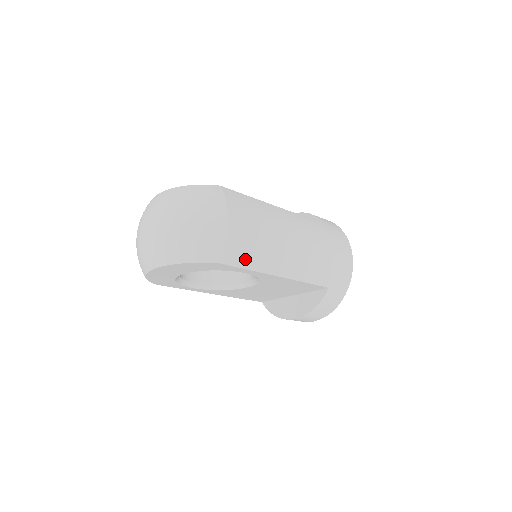
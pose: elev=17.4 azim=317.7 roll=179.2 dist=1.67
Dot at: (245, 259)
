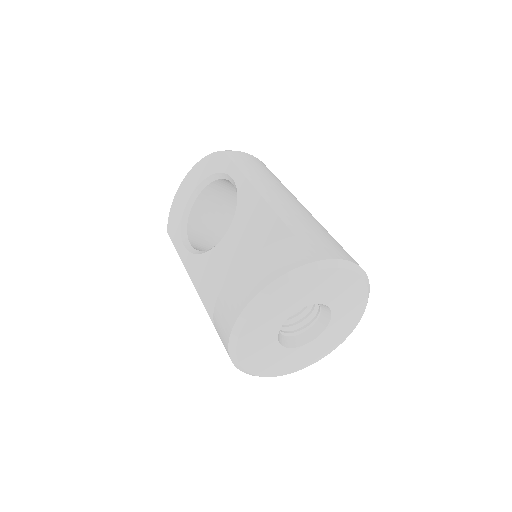
Dot at: (242, 162)
